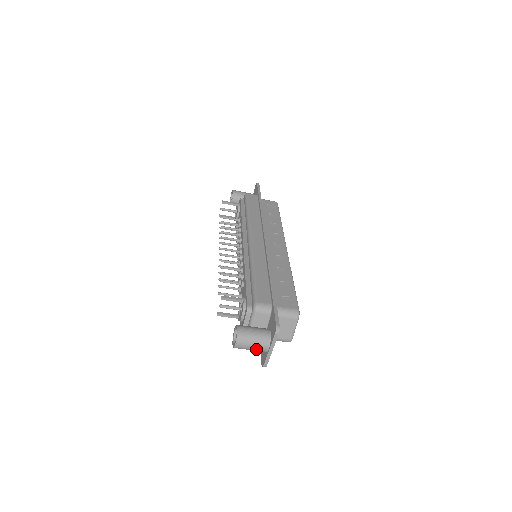
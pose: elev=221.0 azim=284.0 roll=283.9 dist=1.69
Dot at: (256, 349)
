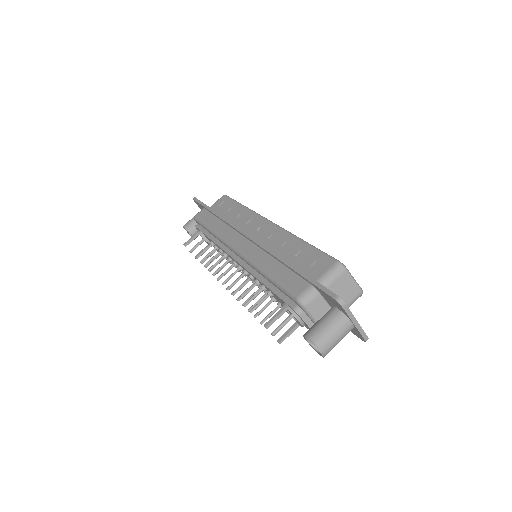
Dot at: (343, 336)
